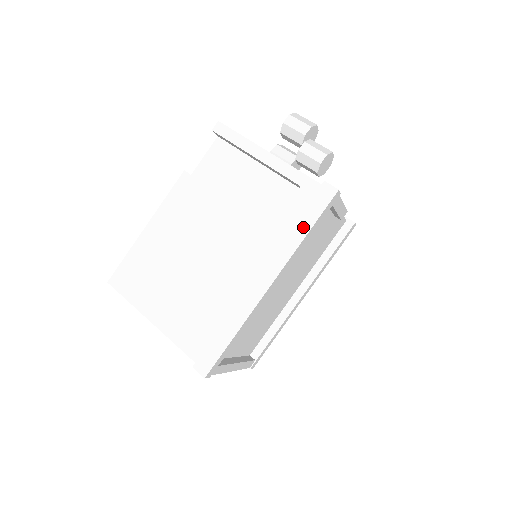
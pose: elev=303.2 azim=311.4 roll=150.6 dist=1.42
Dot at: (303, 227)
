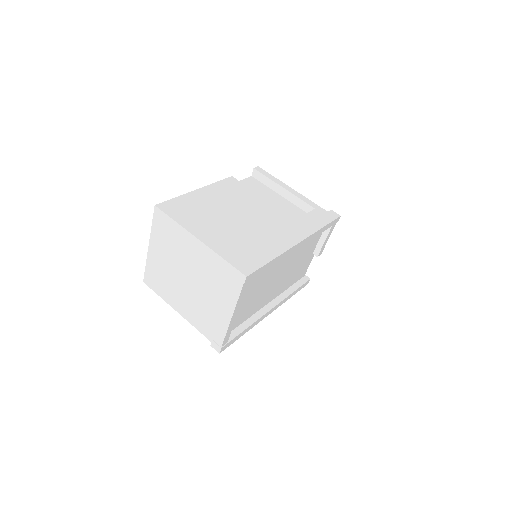
Dot at: (320, 223)
